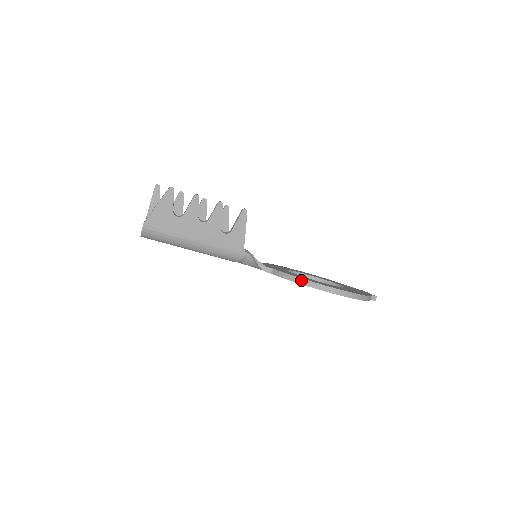
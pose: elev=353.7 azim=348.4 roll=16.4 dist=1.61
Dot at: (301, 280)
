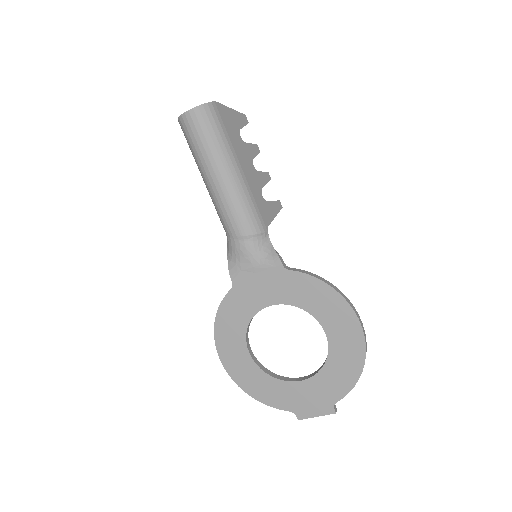
Dot at: (332, 285)
